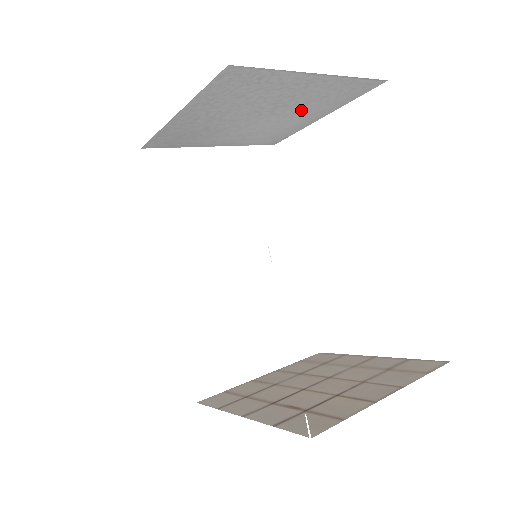
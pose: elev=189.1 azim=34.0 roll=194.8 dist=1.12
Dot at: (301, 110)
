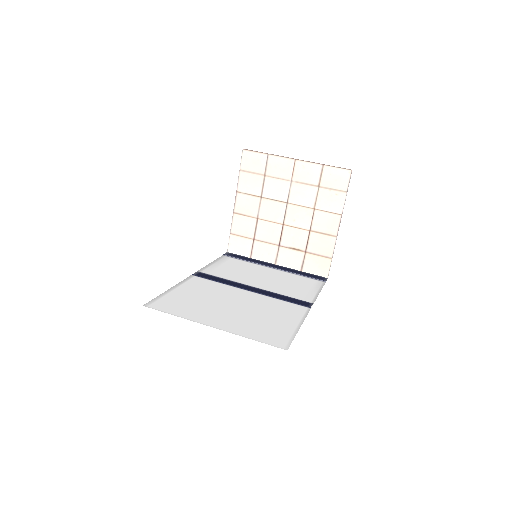
Dot at: occluded
